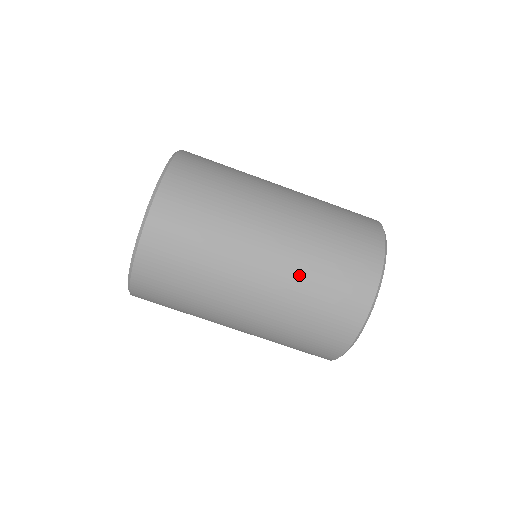
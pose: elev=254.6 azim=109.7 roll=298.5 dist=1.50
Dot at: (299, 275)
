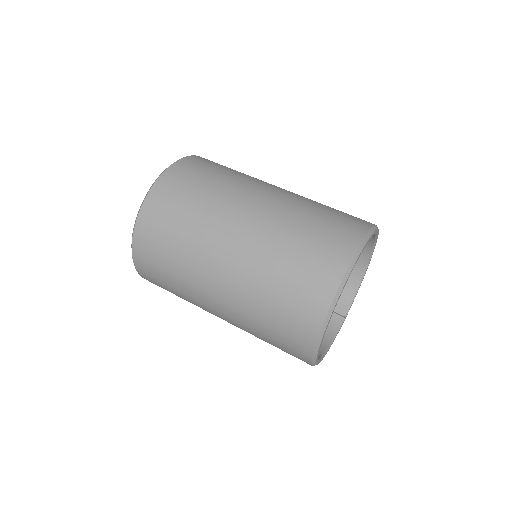
Dot at: (303, 201)
